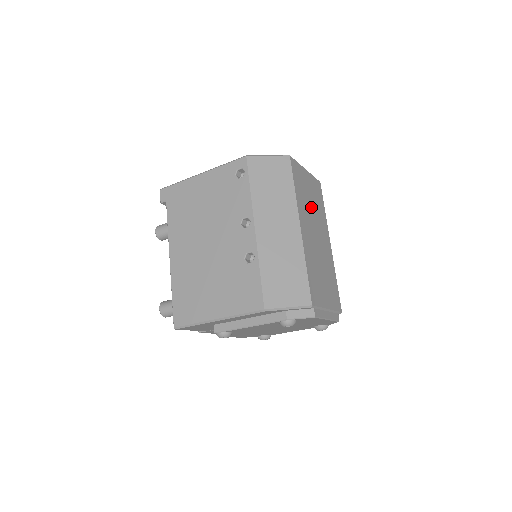
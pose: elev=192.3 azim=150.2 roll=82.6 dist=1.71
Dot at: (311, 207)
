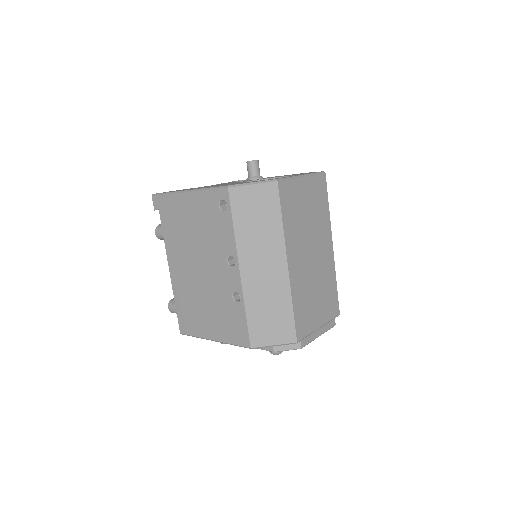
Dot at: (307, 223)
